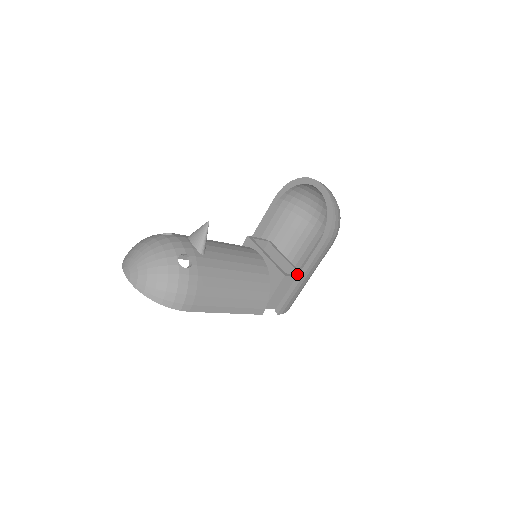
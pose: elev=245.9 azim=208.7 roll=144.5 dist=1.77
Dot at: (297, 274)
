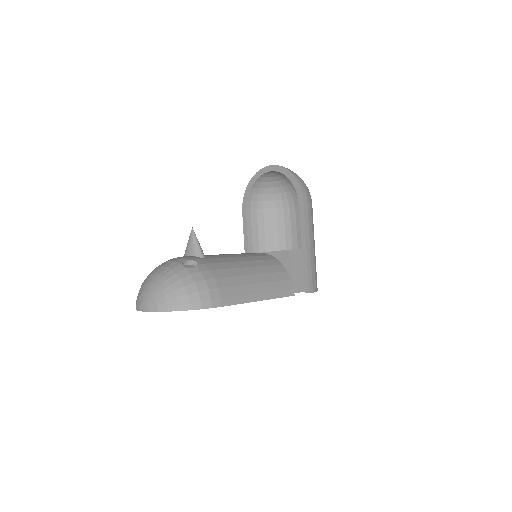
Dot at: occluded
